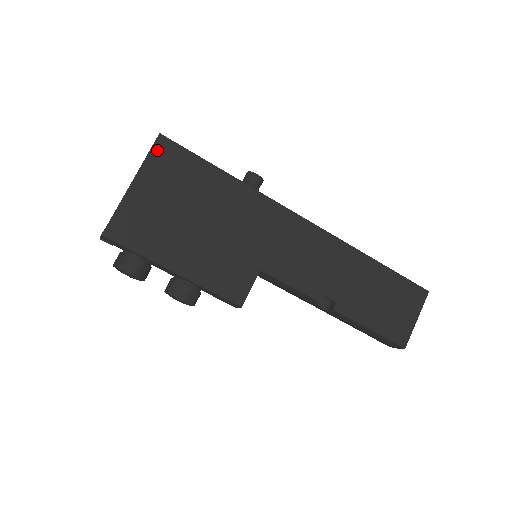
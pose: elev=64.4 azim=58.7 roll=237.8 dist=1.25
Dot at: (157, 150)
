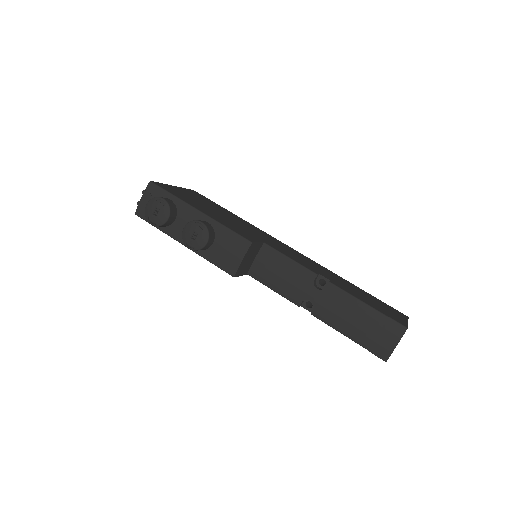
Dot at: (192, 191)
